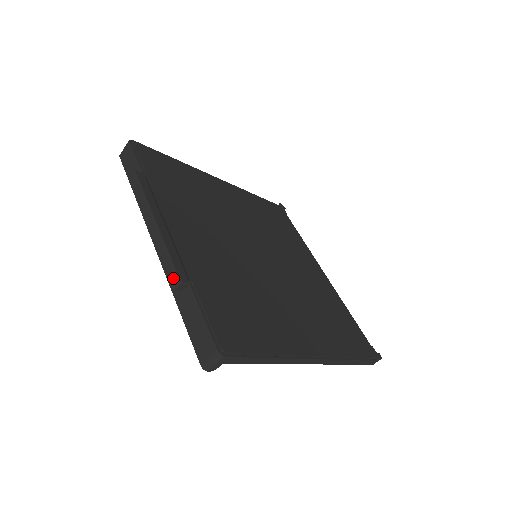
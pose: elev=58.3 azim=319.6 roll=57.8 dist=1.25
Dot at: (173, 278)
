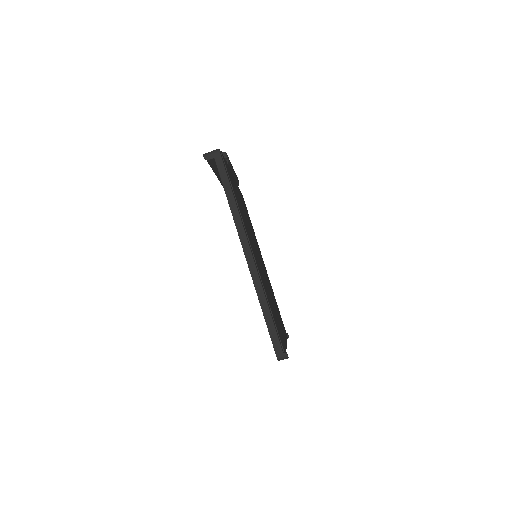
Dot at: occluded
